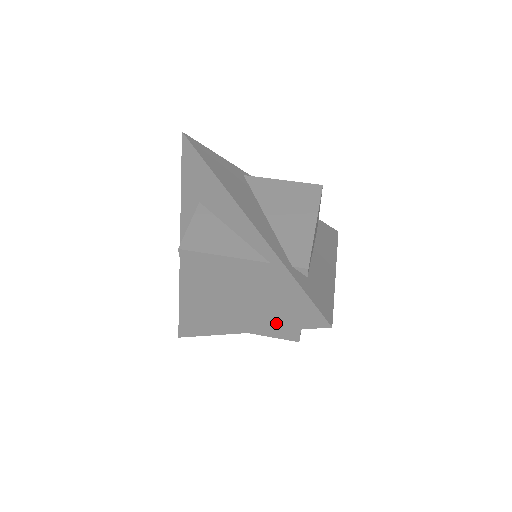
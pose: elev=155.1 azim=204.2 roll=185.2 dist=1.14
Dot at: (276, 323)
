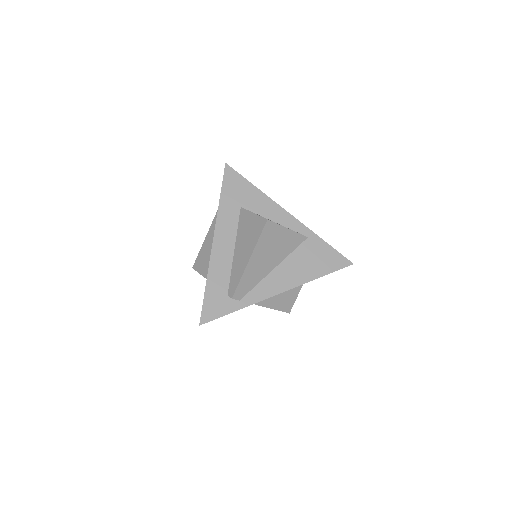
Dot at: (314, 274)
